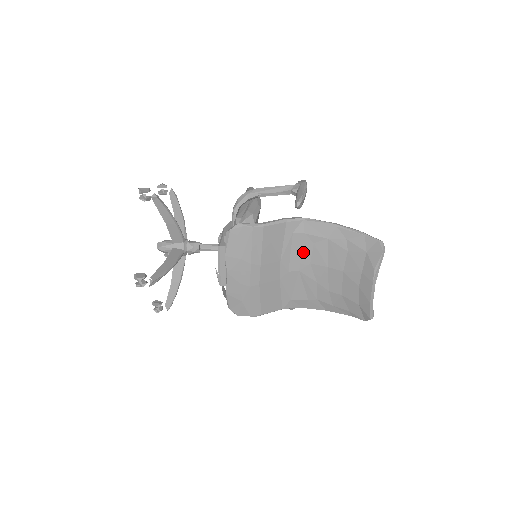
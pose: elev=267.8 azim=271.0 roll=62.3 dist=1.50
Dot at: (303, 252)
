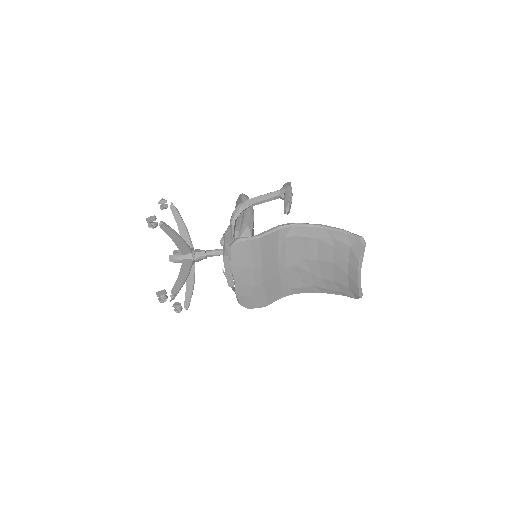
Dot at: (296, 251)
